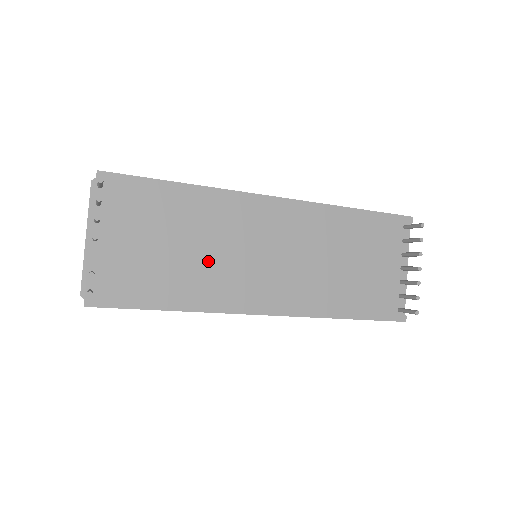
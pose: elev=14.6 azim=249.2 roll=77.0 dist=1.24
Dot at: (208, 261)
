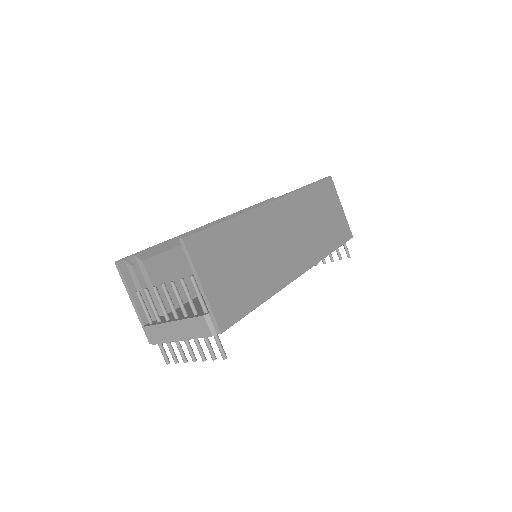
Dot at: occluded
